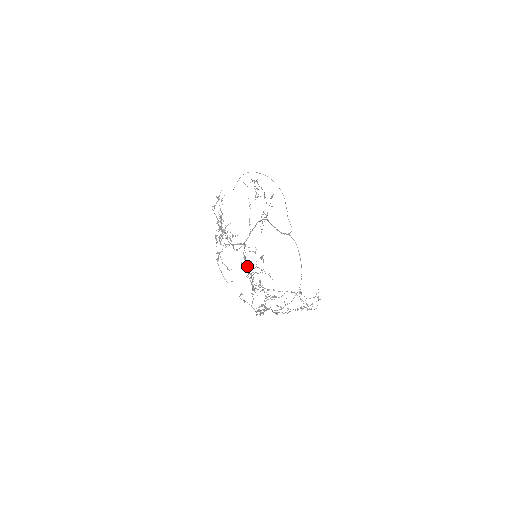
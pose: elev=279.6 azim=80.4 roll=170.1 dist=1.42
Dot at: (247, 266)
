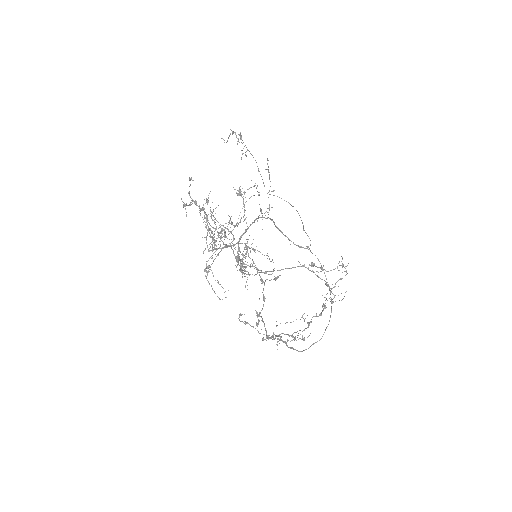
Dot at: (238, 256)
